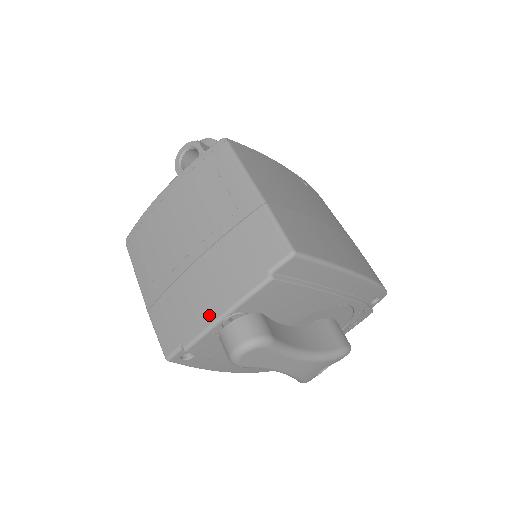
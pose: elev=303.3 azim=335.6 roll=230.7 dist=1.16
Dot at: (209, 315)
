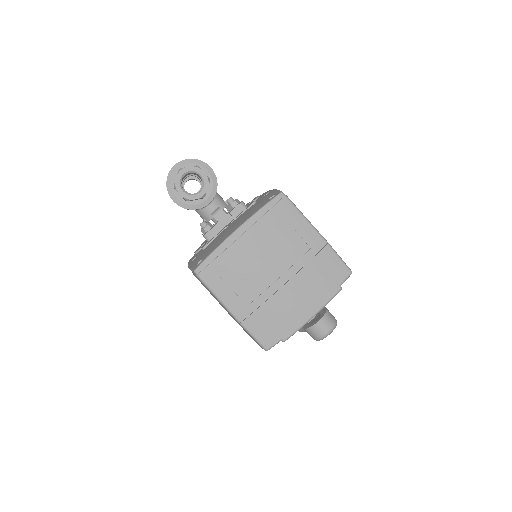
Dot at: (303, 317)
